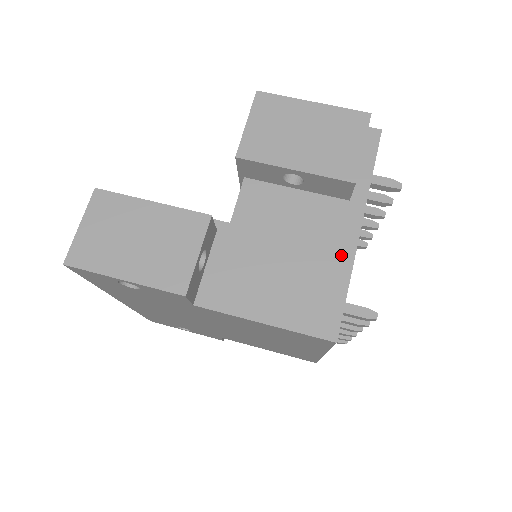
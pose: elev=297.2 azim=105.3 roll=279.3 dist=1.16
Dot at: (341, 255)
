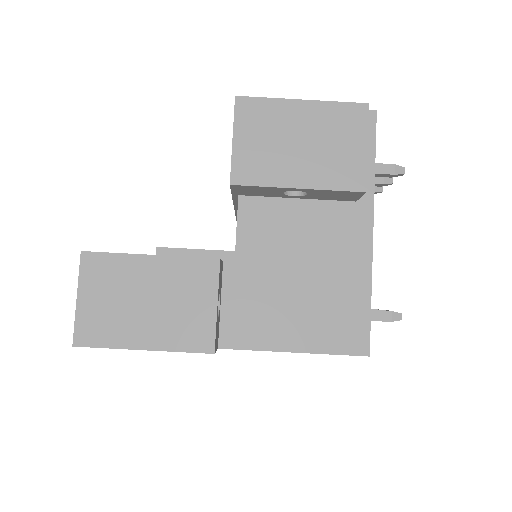
Dot at: (358, 264)
